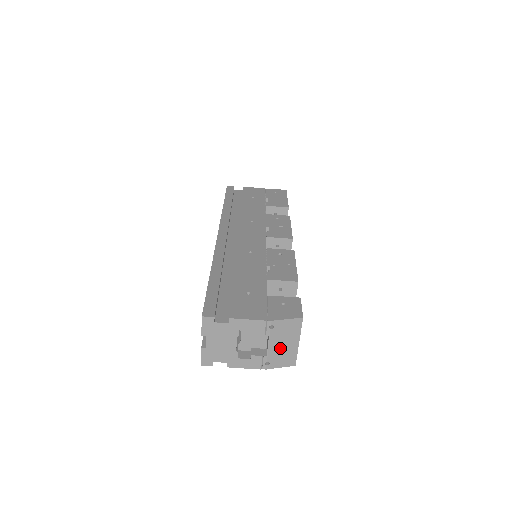
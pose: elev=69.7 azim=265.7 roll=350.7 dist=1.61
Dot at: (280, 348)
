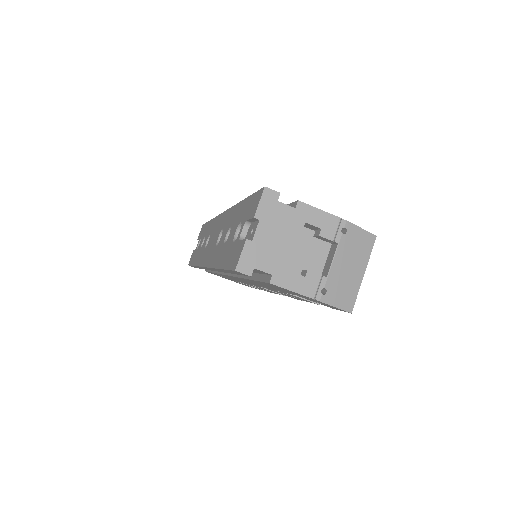
Dot at: (343, 272)
